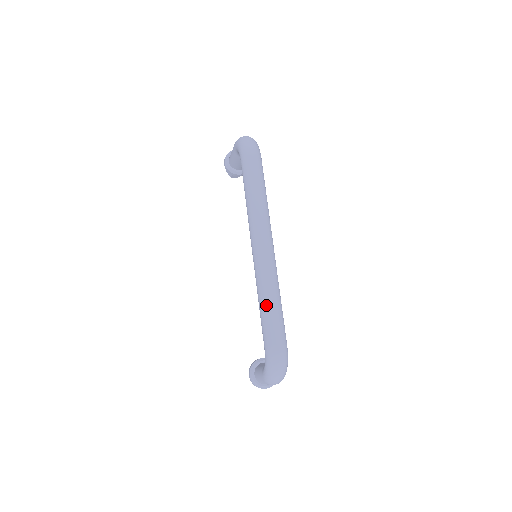
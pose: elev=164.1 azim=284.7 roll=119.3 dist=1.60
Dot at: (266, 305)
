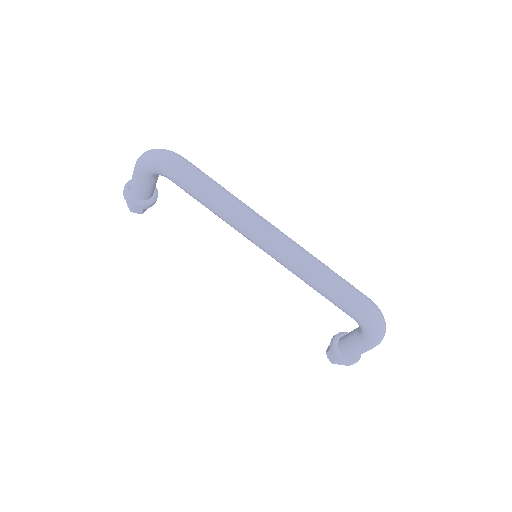
Dot at: (326, 281)
